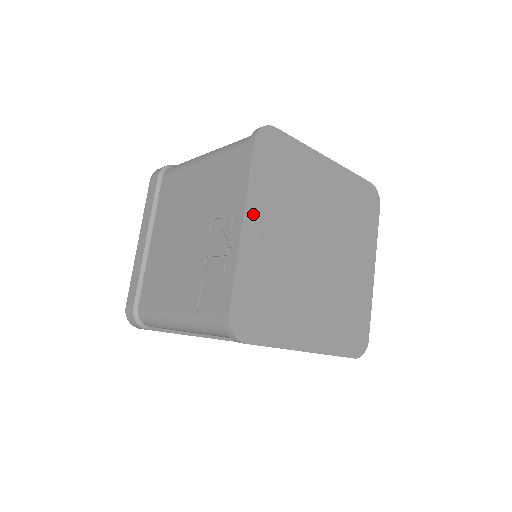
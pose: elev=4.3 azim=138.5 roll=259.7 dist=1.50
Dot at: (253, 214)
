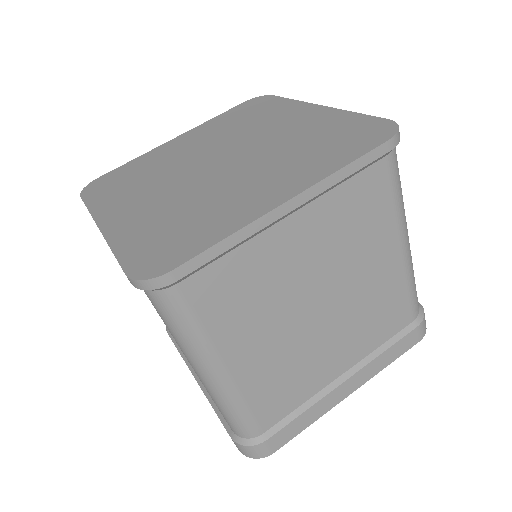
Dot at: (189, 135)
